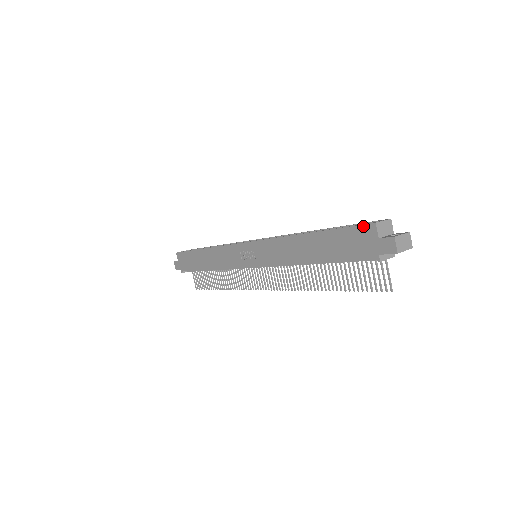
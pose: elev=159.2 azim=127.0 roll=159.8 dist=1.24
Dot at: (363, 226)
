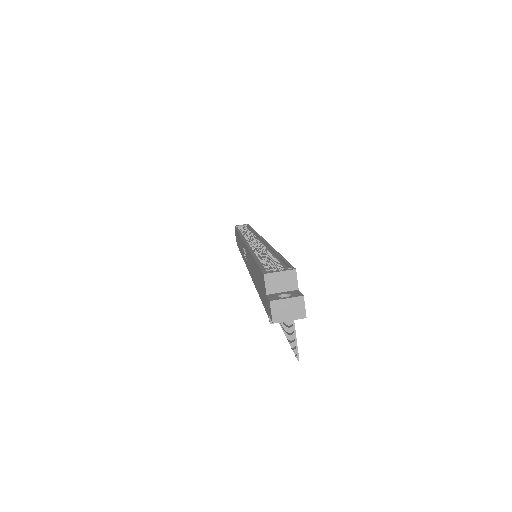
Dot at: (261, 272)
